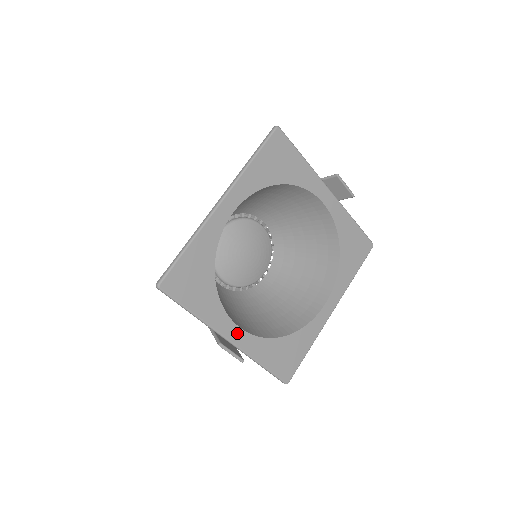
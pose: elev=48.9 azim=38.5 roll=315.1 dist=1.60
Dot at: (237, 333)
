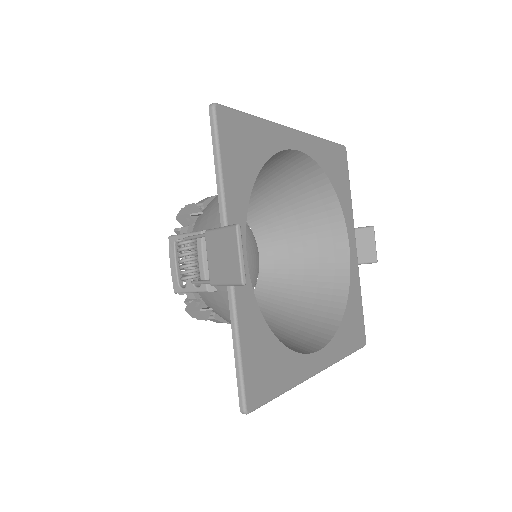
Dot at: occluded
